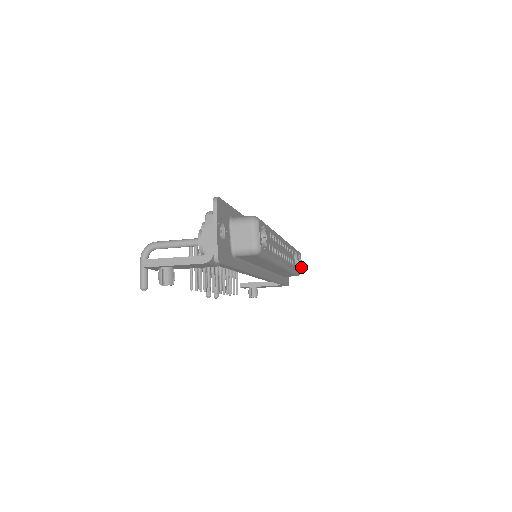
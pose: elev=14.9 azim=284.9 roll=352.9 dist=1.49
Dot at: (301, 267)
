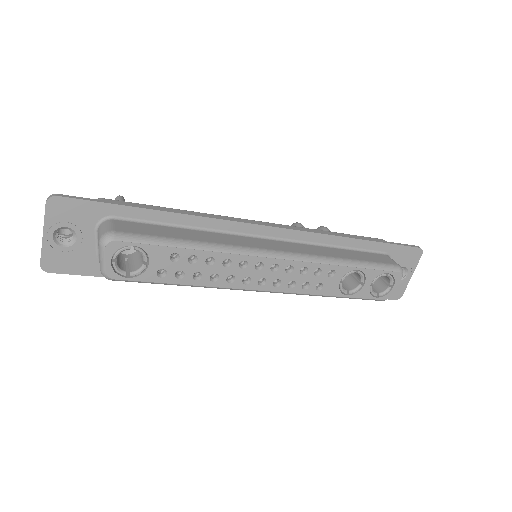
Dot at: (392, 291)
